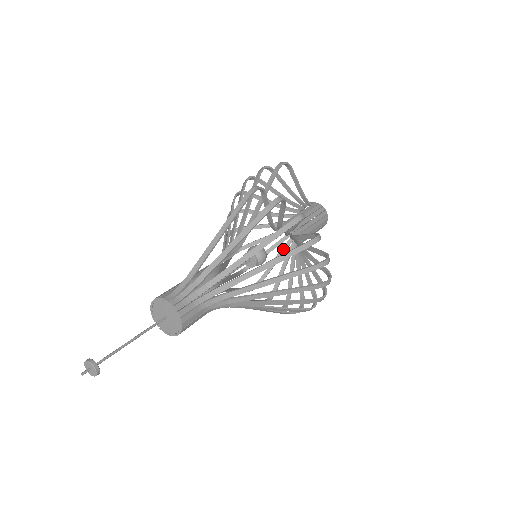
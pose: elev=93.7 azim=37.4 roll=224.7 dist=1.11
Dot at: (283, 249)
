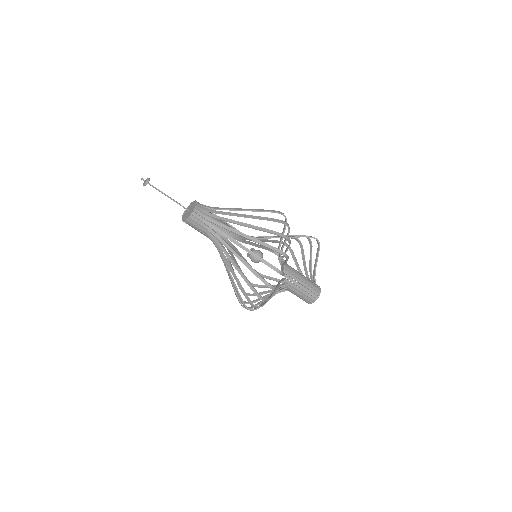
Dot at: occluded
